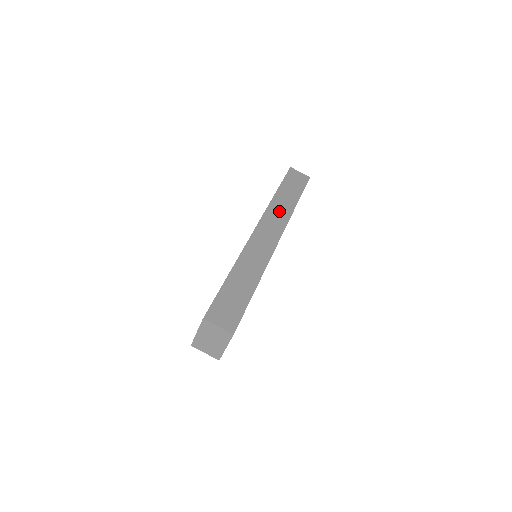
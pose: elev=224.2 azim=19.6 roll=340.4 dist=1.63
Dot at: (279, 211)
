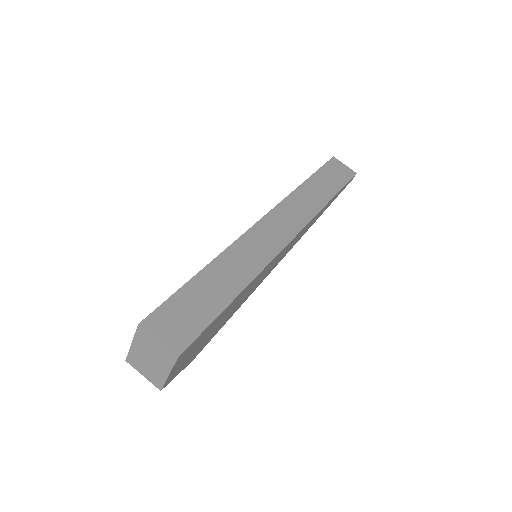
Dot at: (302, 204)
